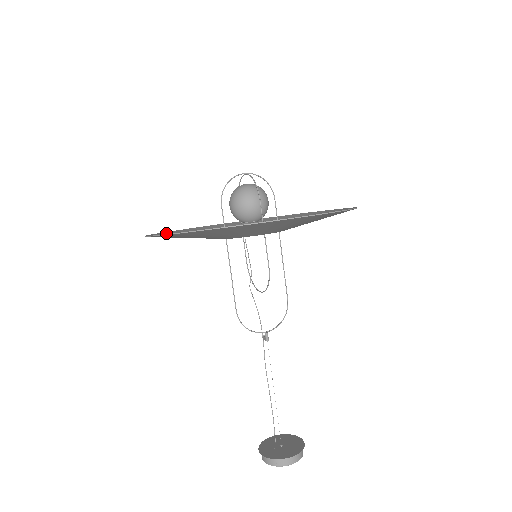
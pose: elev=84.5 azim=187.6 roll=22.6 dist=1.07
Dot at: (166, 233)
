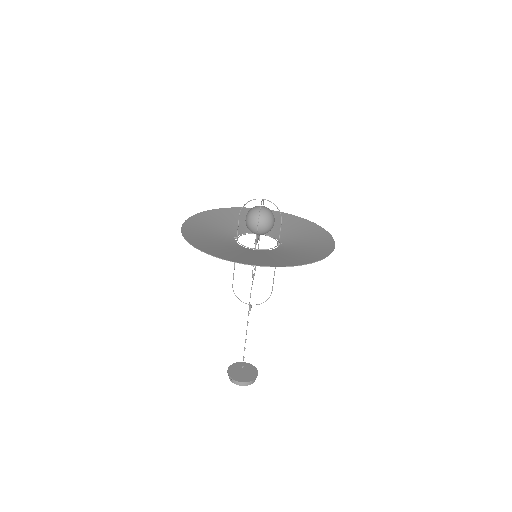
Dot at: (214, 212)
